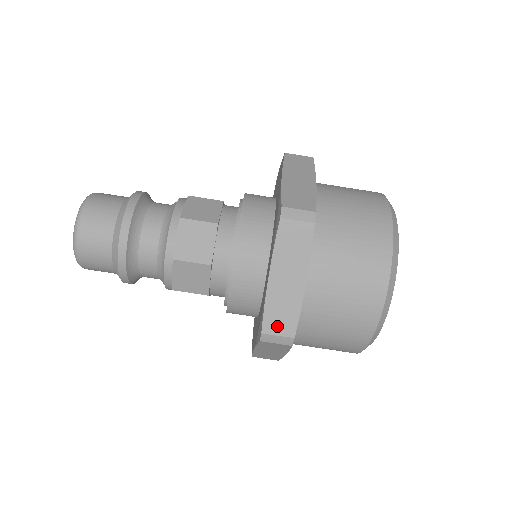
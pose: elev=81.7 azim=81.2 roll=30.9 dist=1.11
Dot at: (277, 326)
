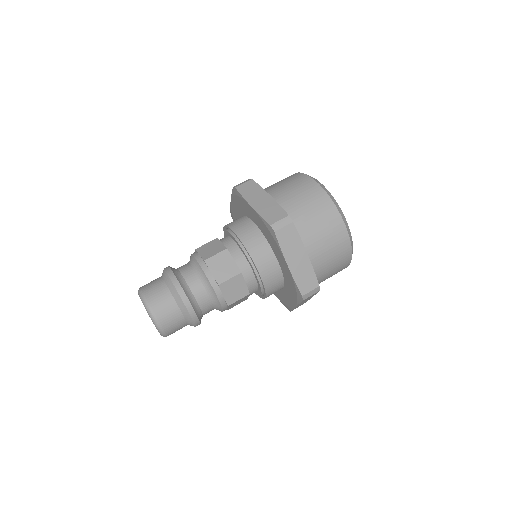
Dot at: (275, 218)
